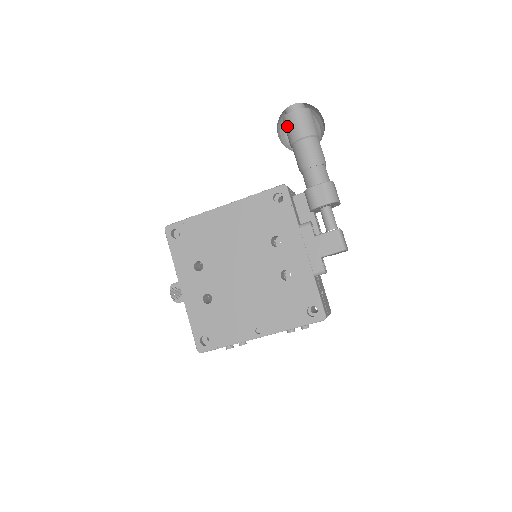
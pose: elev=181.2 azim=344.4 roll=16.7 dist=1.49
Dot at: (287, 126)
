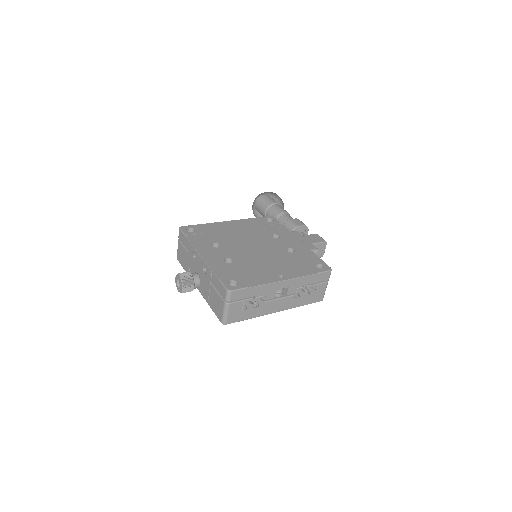
Dot at: (262, 201)
